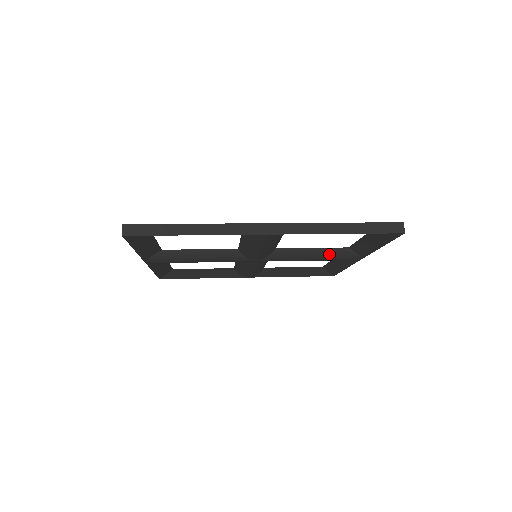
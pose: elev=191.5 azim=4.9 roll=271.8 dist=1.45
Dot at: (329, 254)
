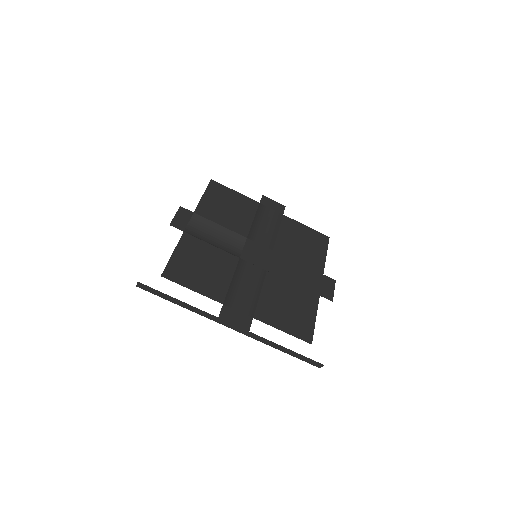
Dot at: occluded
